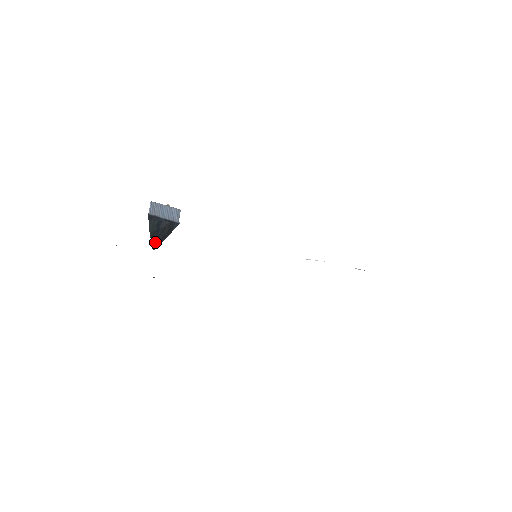
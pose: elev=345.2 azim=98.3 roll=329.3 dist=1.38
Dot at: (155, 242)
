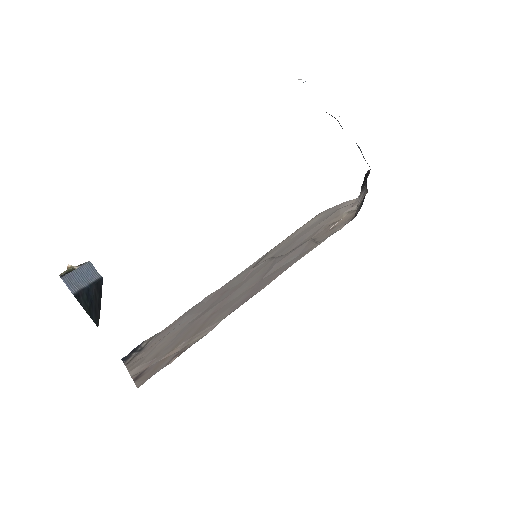
Dot at: (95, 317)
